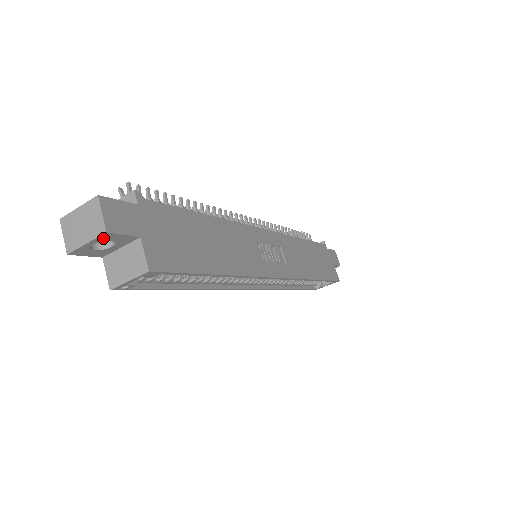
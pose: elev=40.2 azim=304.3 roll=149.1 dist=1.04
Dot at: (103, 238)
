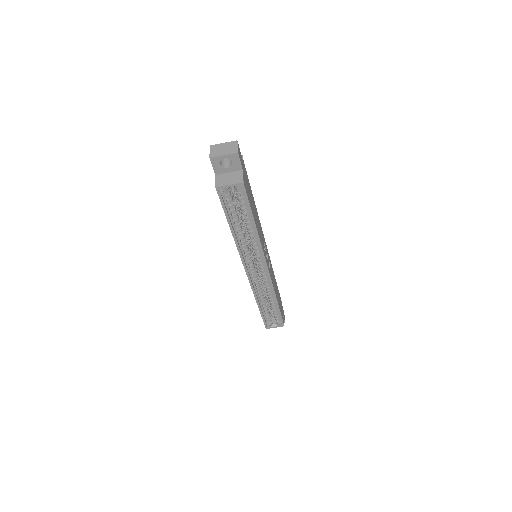
Dot at: (232, 157)
